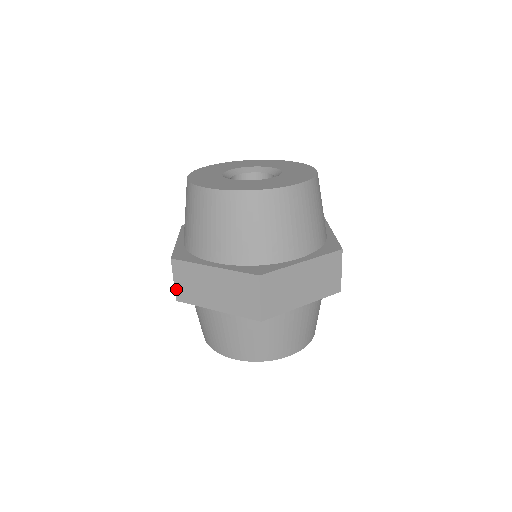
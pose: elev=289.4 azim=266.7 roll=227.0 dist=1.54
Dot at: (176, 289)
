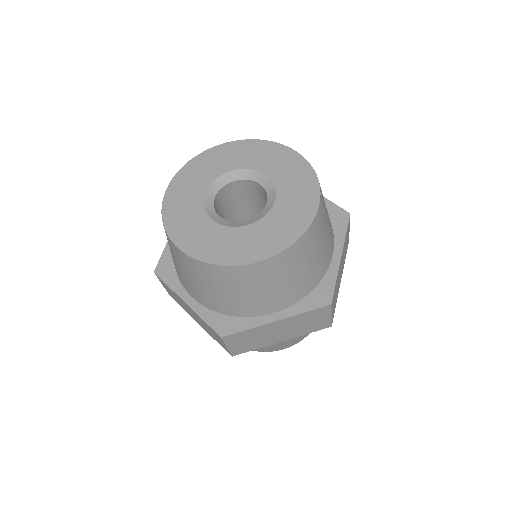
Dot at: (231, 351)
